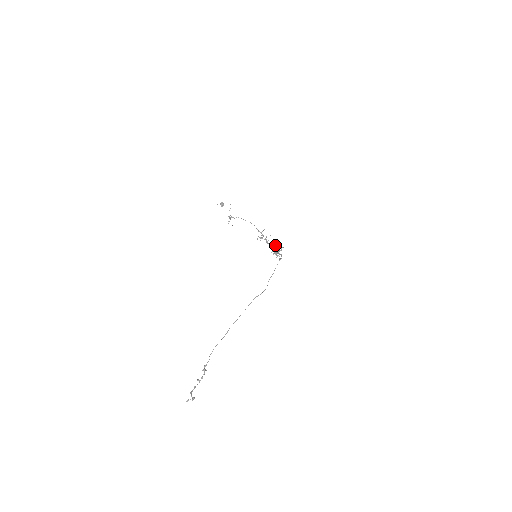
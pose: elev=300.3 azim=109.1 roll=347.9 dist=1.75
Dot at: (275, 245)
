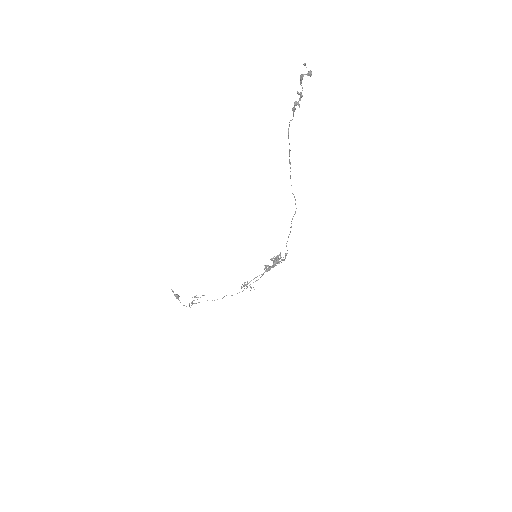
Dot at: (269, 266)
